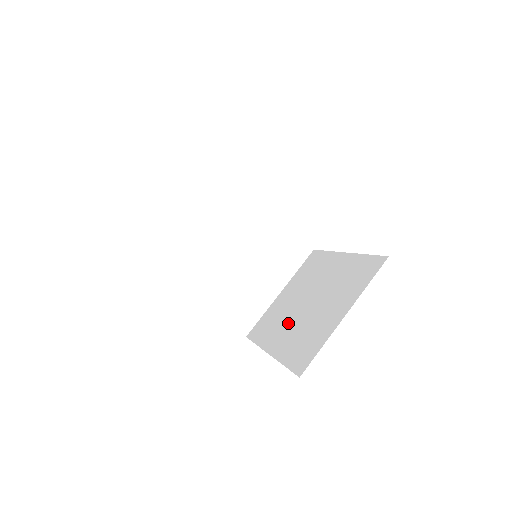
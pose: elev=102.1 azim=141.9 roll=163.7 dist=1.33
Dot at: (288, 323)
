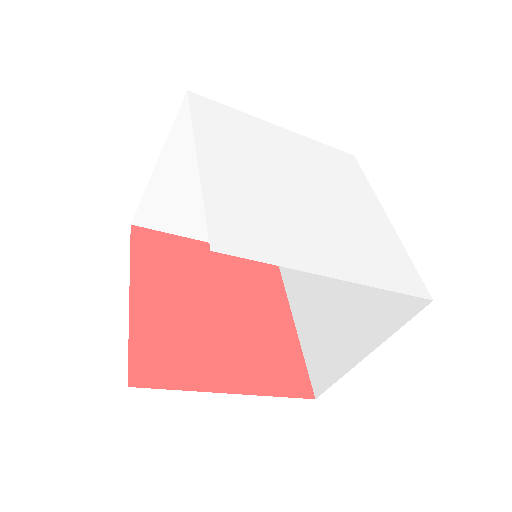
Dot at: (313, 290)
